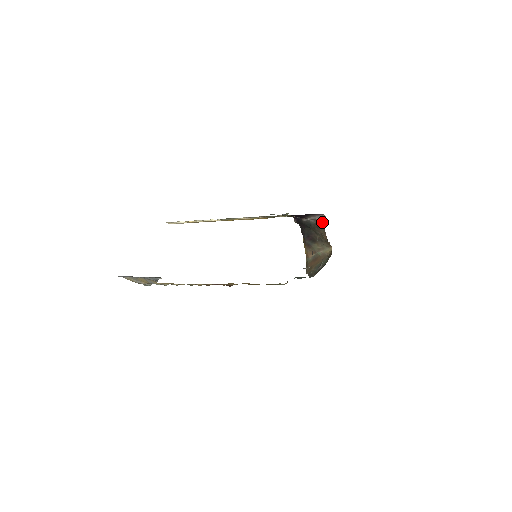
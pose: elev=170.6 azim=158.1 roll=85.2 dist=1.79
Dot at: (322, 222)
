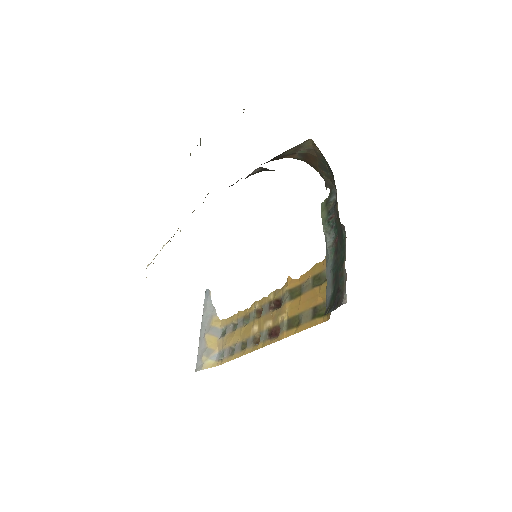
Dot at: (263, 170)
